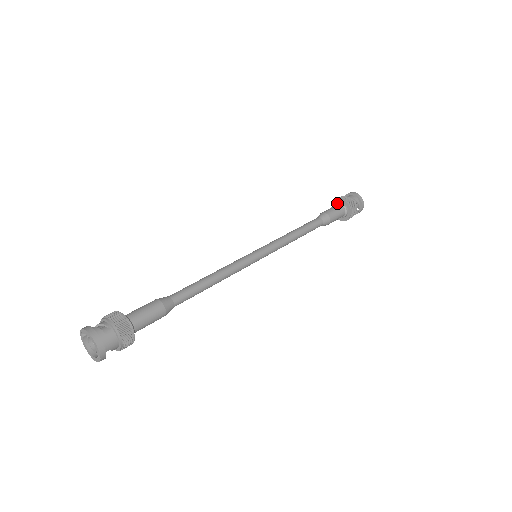
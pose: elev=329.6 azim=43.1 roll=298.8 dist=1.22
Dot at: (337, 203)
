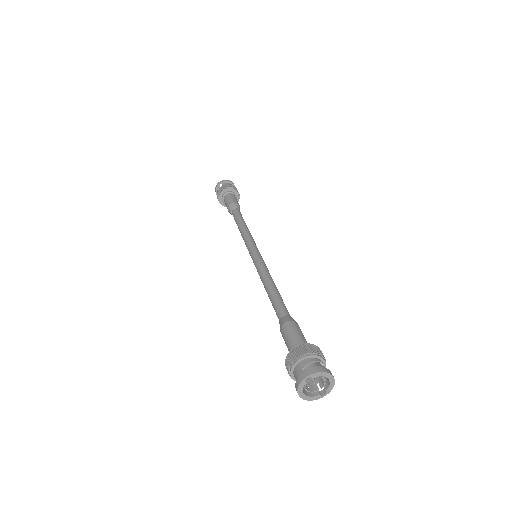
Dot at: (229, 192)
